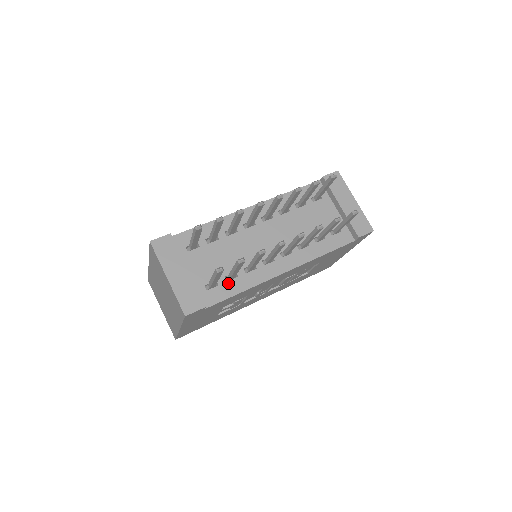
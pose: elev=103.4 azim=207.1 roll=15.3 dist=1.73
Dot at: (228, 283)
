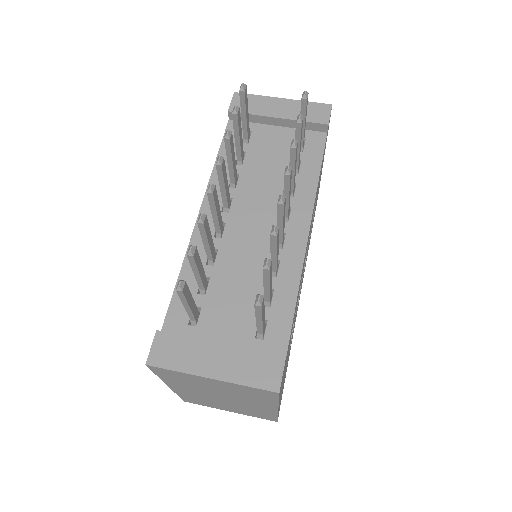
Dot at: (273, 307)
